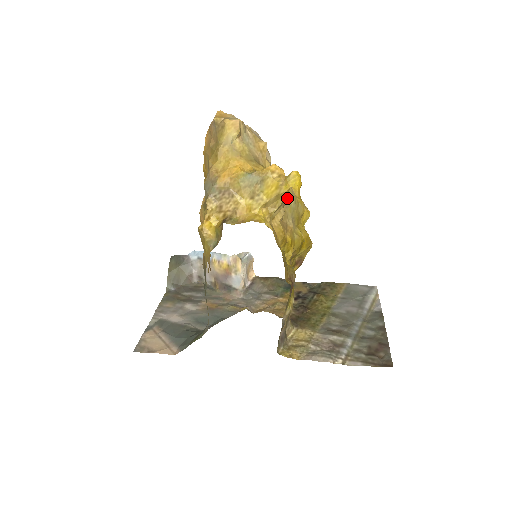
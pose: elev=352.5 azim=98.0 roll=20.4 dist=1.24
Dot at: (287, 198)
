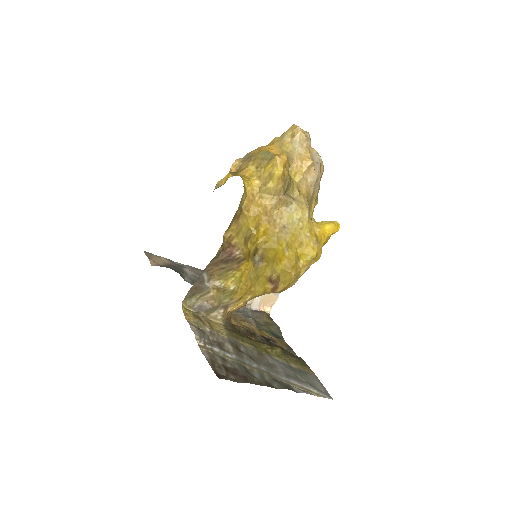
Dot at: (292, 205)
